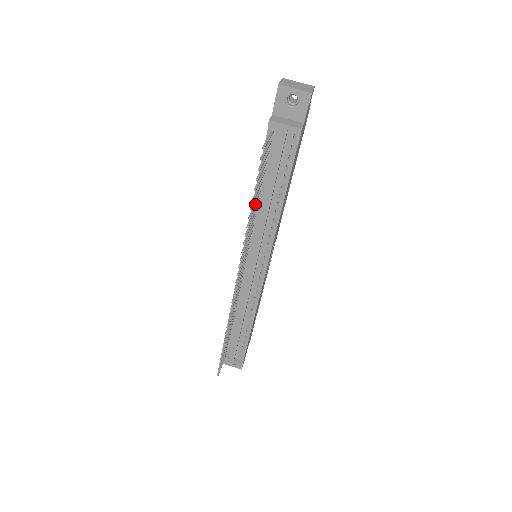
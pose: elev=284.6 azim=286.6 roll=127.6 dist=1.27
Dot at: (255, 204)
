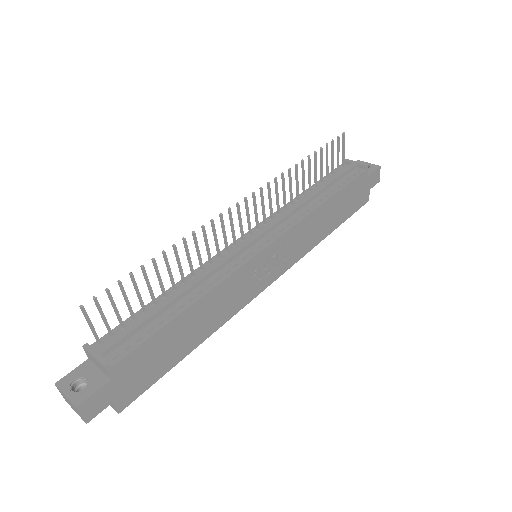
Dot at: (304, 182)
